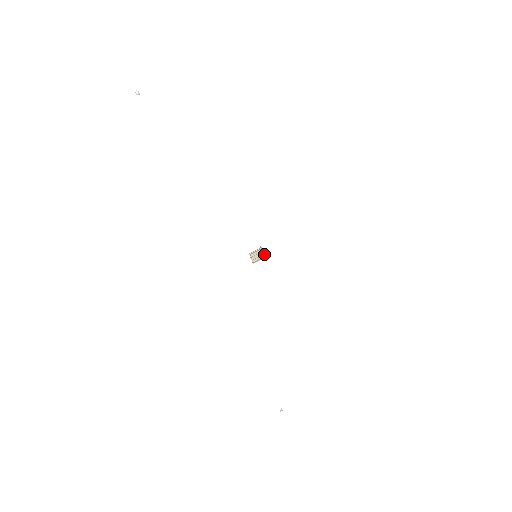
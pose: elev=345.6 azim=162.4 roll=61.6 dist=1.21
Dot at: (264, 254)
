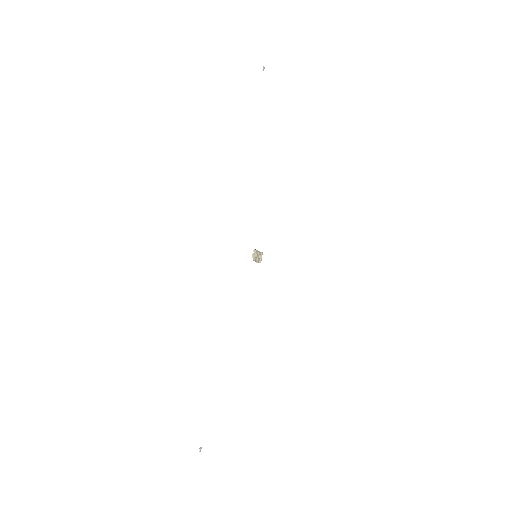
Dot at: (261, 259)
